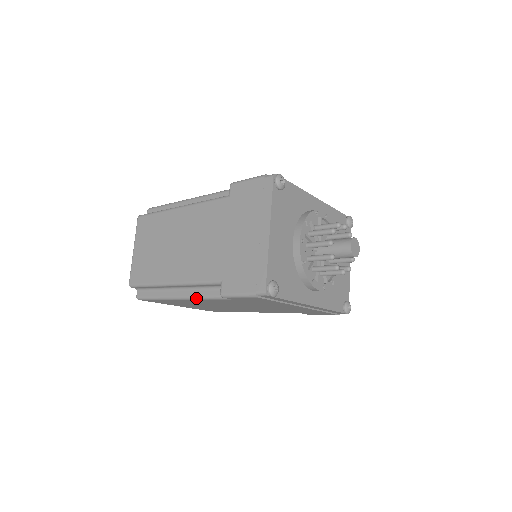
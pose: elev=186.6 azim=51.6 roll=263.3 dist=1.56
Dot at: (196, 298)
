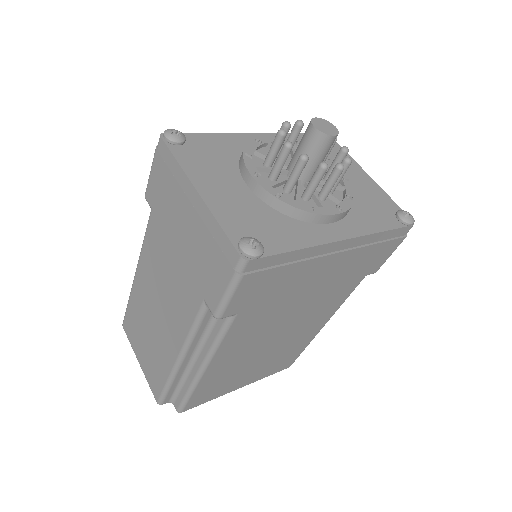
Dot at: (212, 352)
